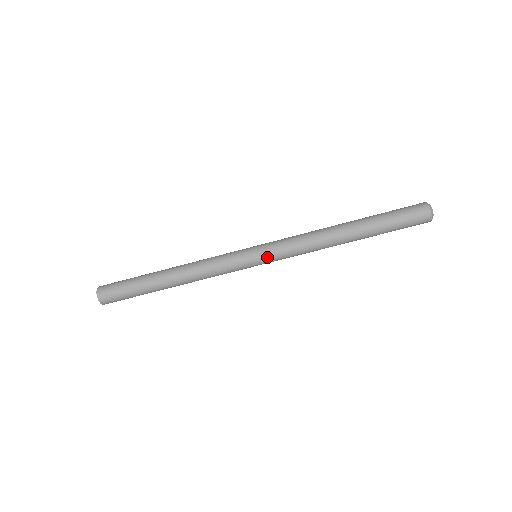
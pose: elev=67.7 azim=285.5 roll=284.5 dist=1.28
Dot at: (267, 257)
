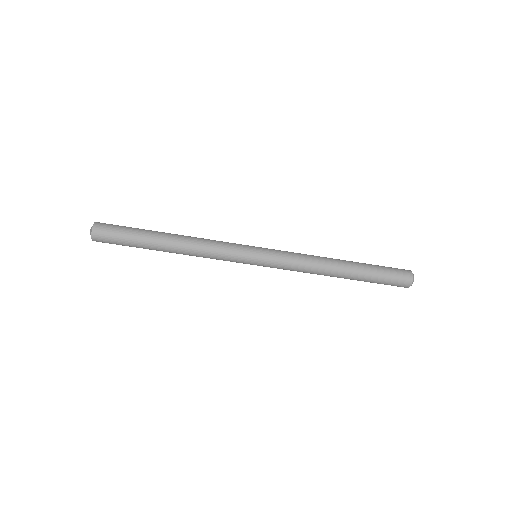
Dot at: occluded
